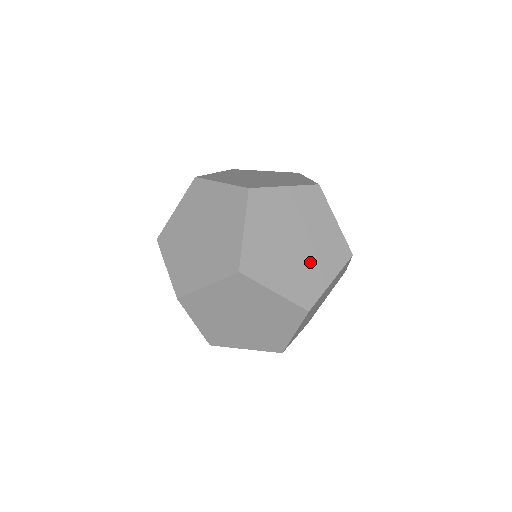
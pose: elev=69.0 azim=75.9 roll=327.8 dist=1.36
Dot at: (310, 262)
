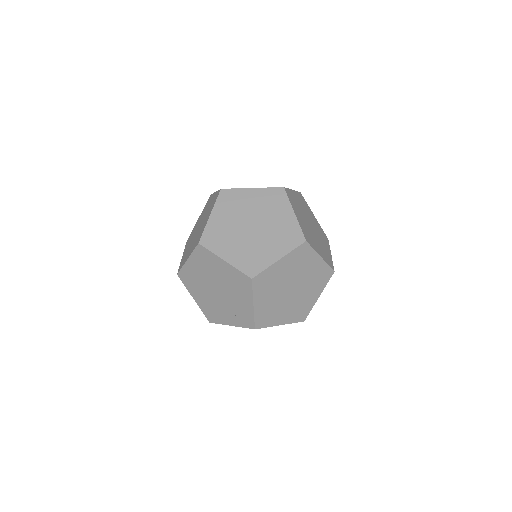
Dot at: occluded
